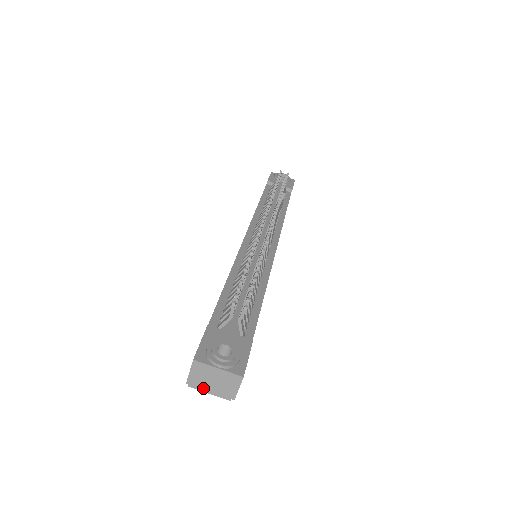
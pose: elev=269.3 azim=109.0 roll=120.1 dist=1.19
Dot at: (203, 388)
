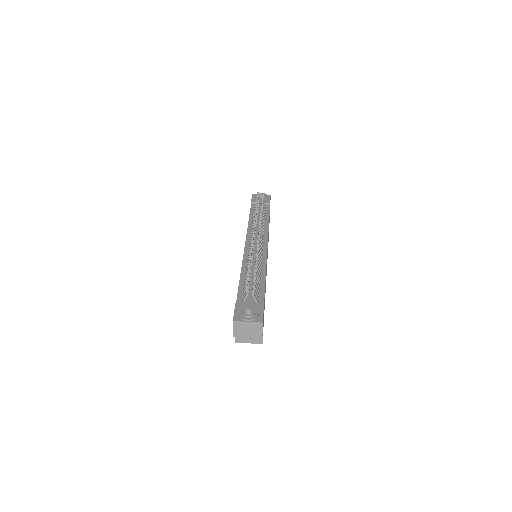
Dot at: (243, 336)
